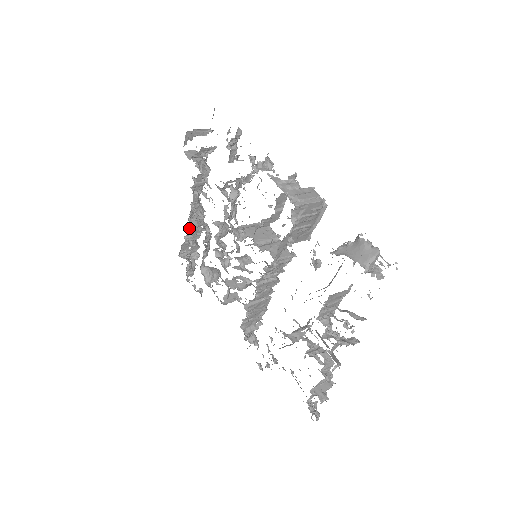
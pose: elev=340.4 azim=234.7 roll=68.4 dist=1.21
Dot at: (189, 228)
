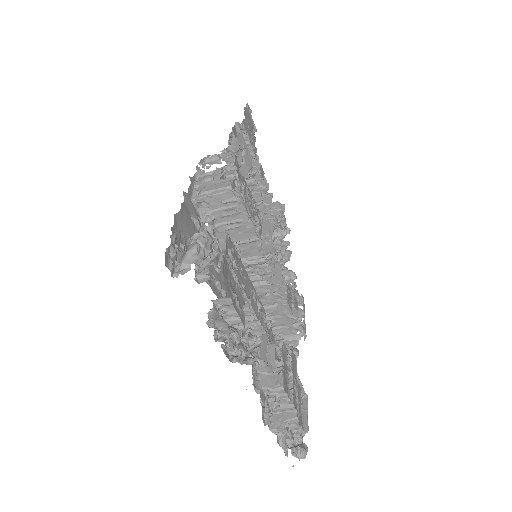
Dot at: occluded
